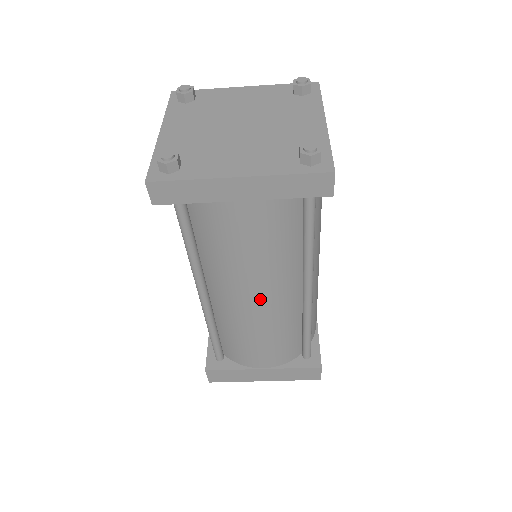
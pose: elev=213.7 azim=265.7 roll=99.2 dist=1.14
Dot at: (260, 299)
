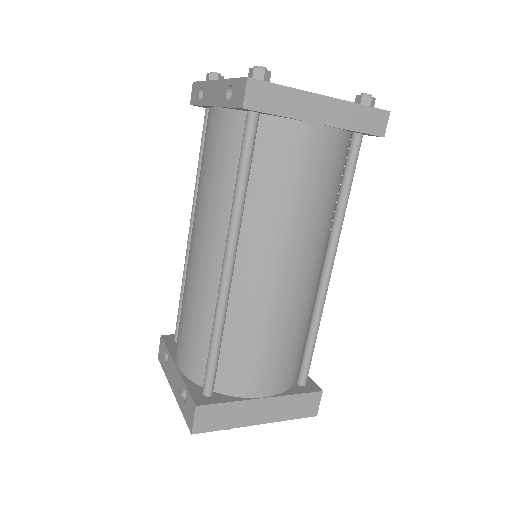
Dot at: (295, 267)
